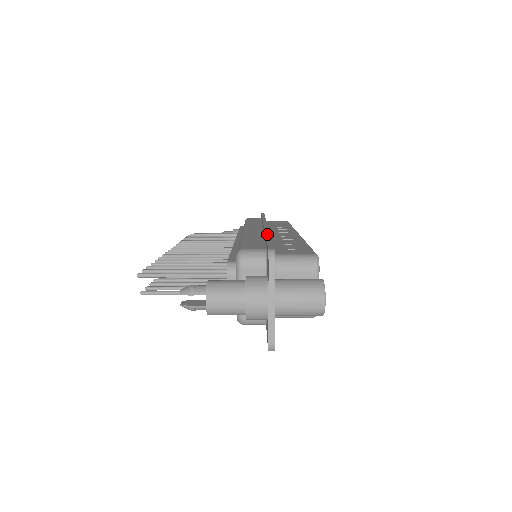
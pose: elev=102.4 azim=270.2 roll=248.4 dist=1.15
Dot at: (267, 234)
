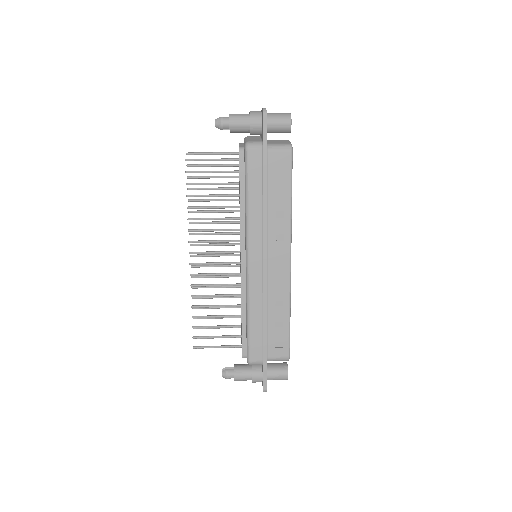
Dot at: occluded
